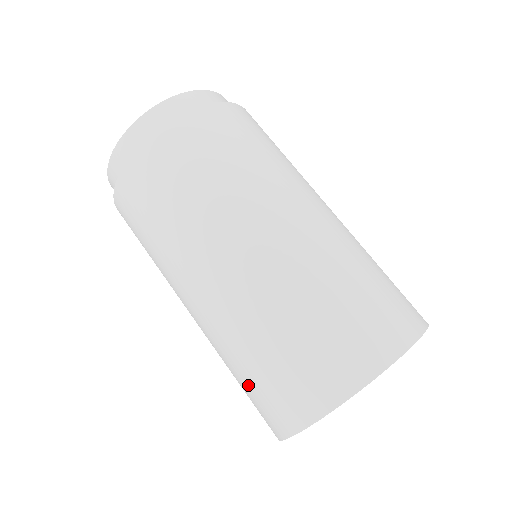
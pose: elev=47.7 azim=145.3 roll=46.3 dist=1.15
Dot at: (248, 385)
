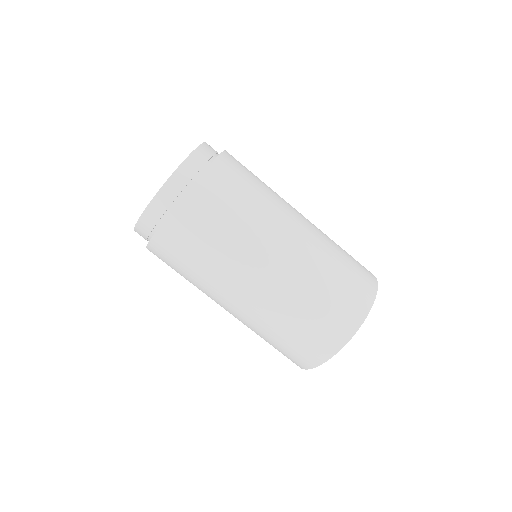
Dot at: (307, 327)
